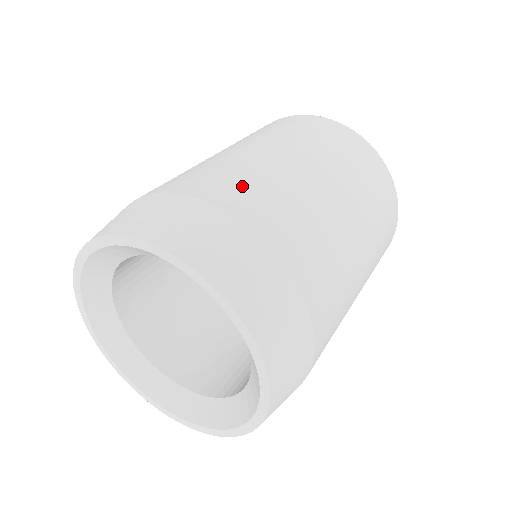
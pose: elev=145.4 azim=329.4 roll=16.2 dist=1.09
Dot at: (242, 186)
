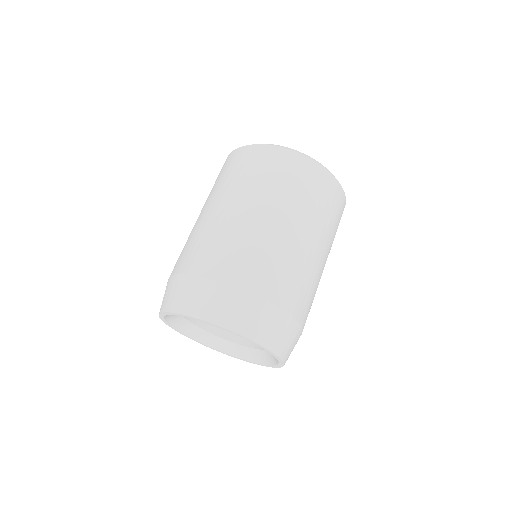
Dot at: (254, 265)
